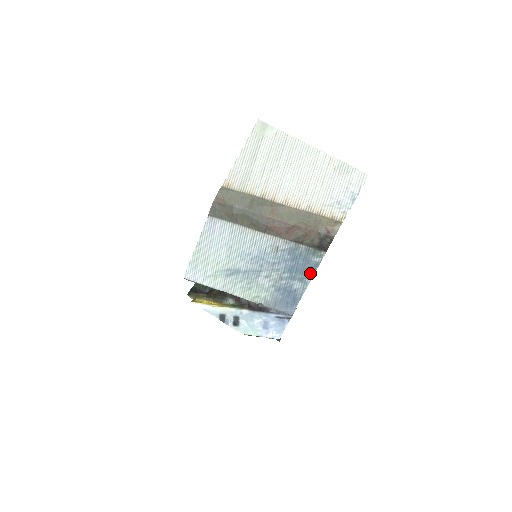
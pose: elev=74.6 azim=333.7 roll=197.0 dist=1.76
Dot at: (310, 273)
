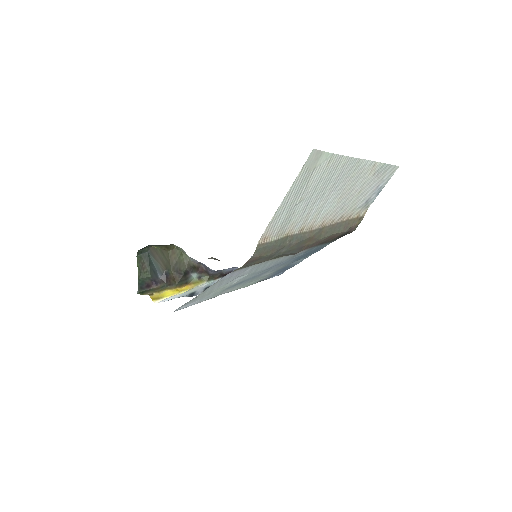
Dot at: occluded
